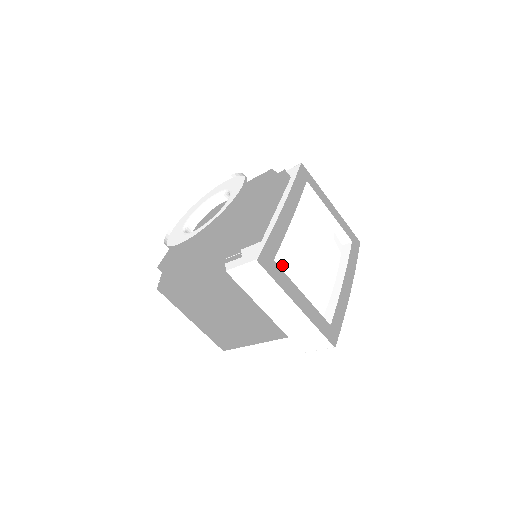
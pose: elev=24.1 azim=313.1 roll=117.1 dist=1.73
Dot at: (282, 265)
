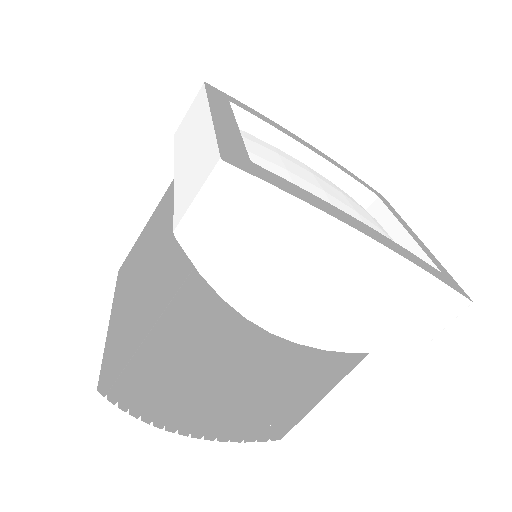
Dot at: (245, 137)
